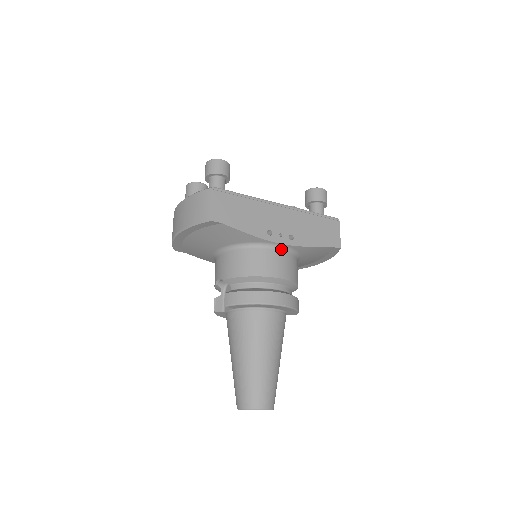
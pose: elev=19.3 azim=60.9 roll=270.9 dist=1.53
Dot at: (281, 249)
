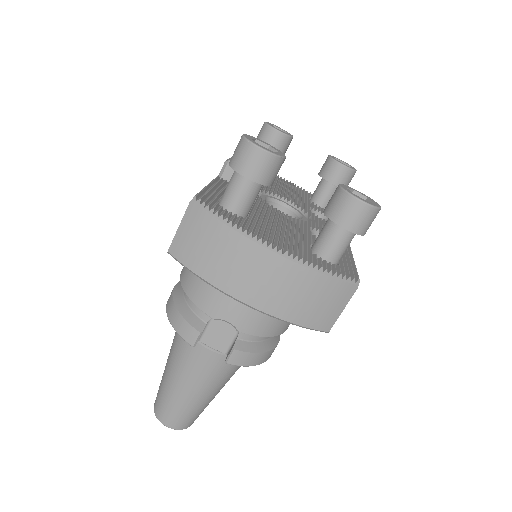
Dot at: occluded
